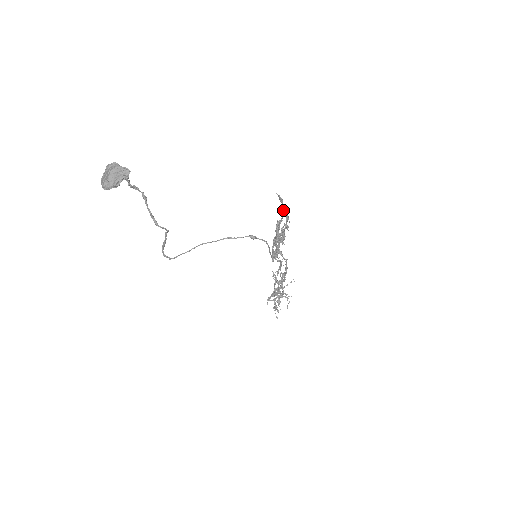
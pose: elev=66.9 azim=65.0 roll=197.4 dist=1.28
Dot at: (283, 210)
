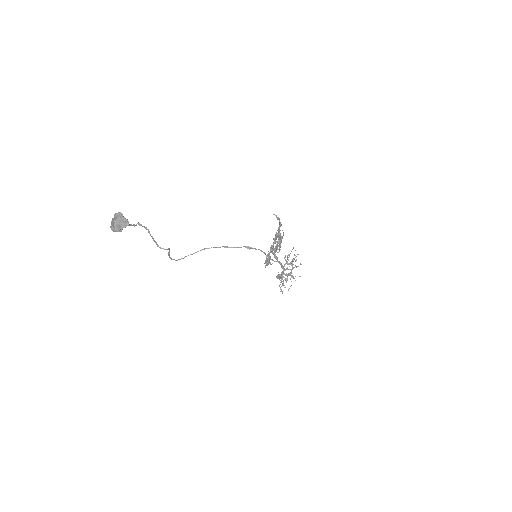
Dot at: occluded
